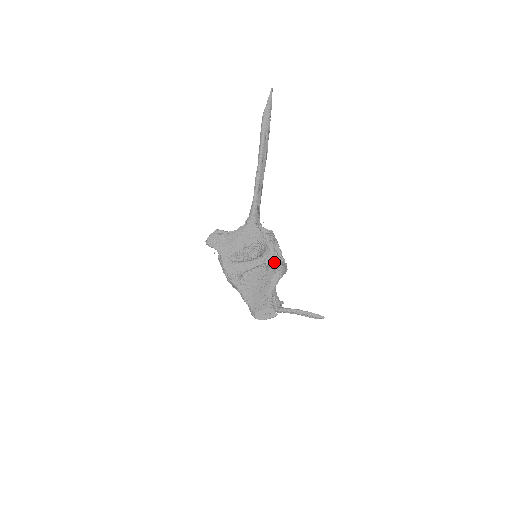
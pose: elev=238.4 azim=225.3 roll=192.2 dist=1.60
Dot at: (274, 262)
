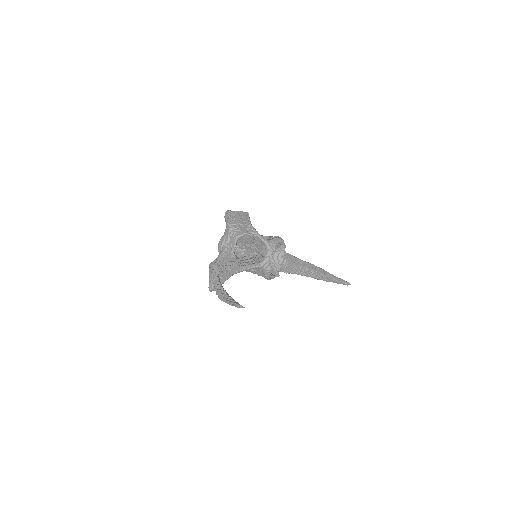
Dot at: (276, 236)
